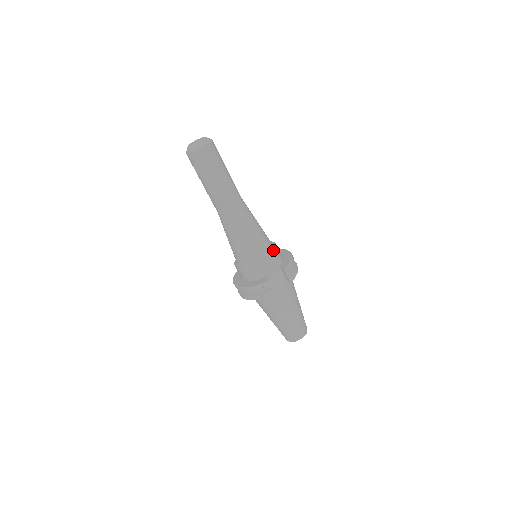
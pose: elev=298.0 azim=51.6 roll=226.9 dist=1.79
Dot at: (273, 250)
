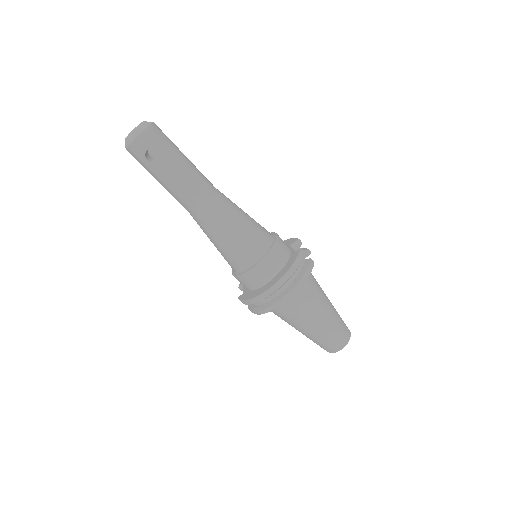
Dot at: (271, 232)
